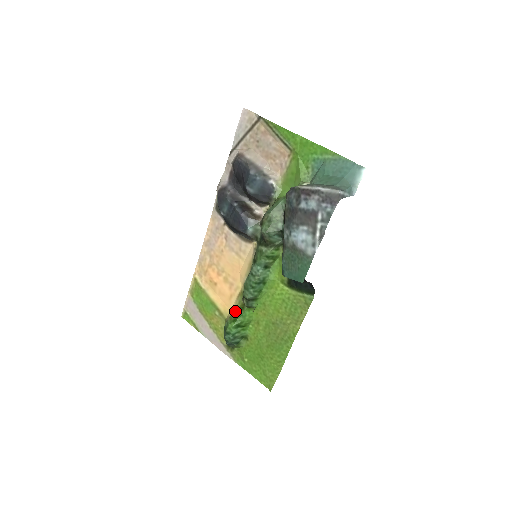
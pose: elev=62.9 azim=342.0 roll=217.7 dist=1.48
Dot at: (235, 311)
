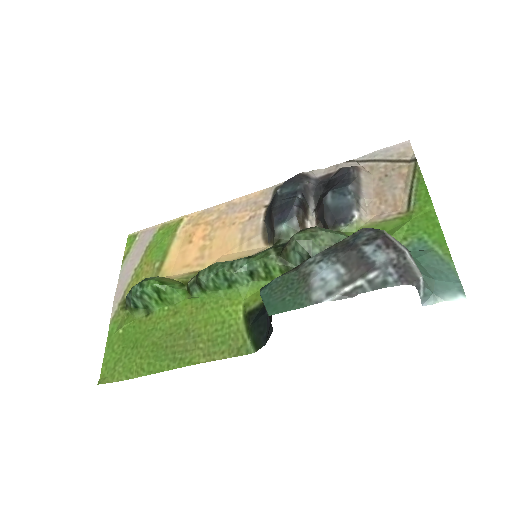
Dot at: (173, 279)
